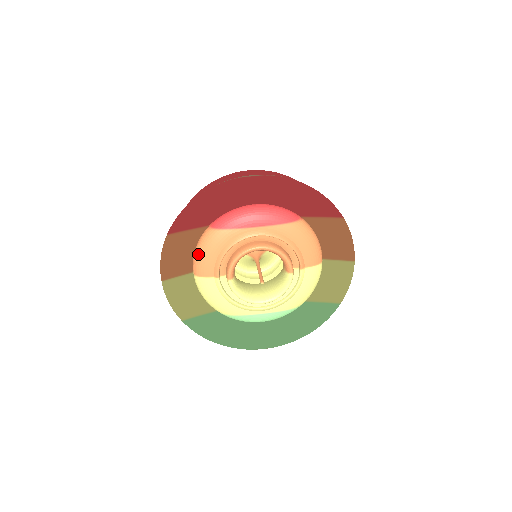
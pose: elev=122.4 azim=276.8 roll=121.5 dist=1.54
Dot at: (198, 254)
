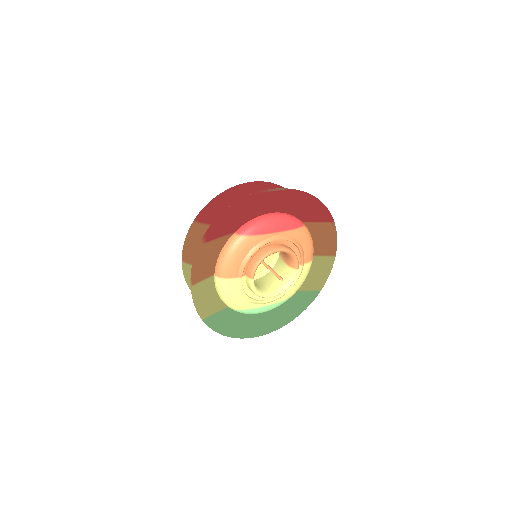
Dot at: (226, 258)
